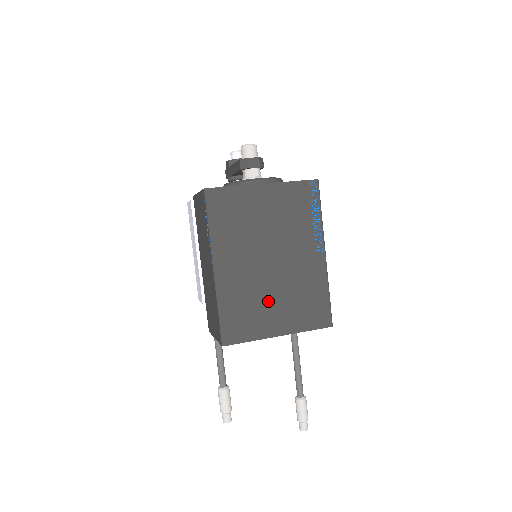
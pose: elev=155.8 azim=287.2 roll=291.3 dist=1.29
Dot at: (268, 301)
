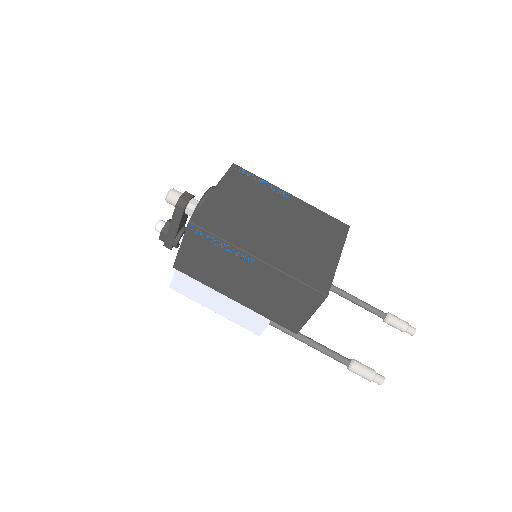
Dot at: (307, 246)
